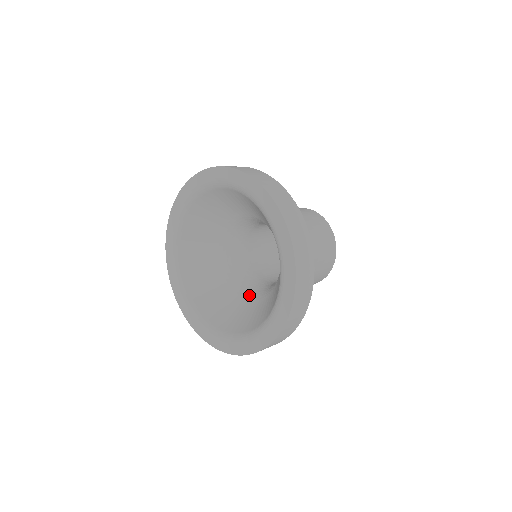
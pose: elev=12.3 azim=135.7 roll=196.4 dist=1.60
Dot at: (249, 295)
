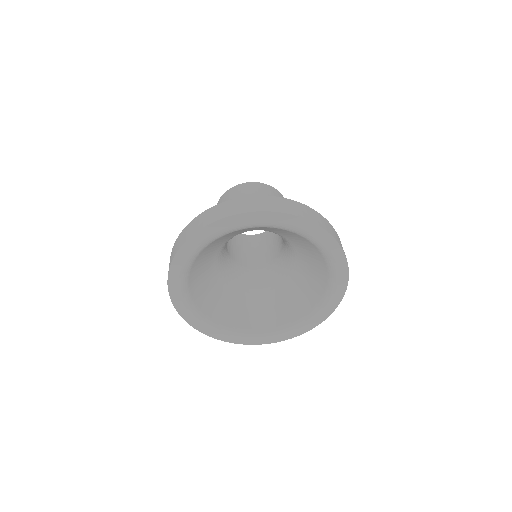
Dot at: (243, 287)
